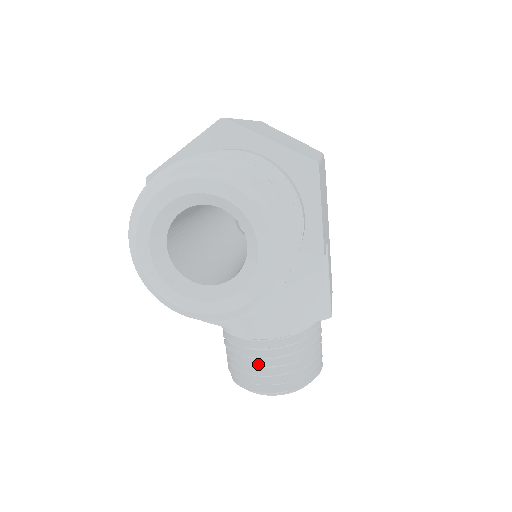
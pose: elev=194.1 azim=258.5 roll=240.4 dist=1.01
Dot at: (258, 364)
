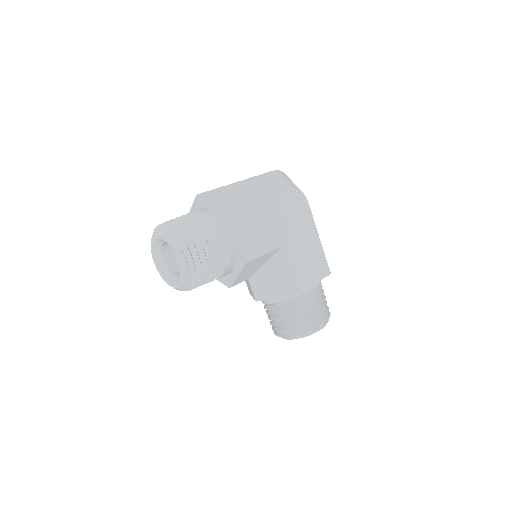
Dot at: (272, 319)
